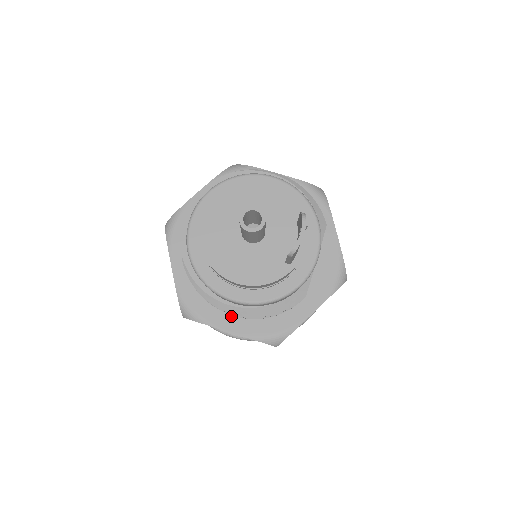
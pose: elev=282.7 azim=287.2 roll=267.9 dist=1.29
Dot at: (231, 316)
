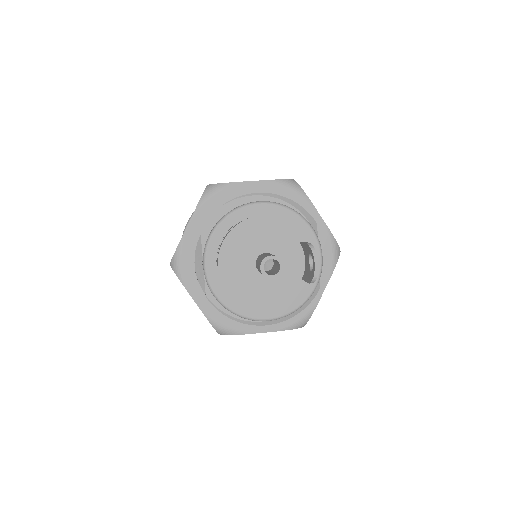
Dot at: occluded
